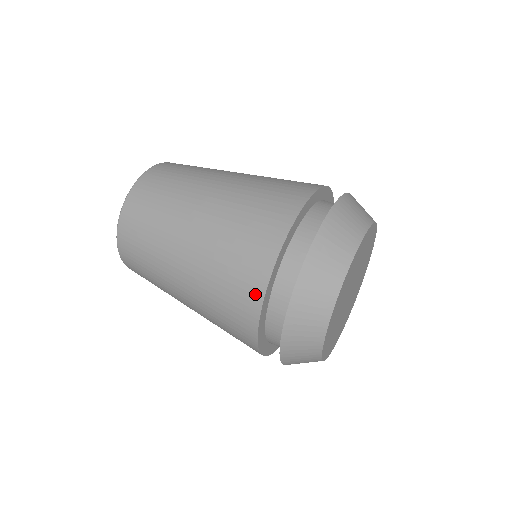
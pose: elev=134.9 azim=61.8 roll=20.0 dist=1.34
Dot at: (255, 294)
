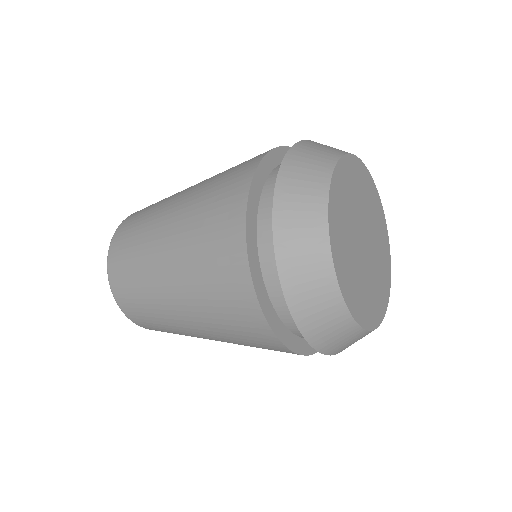
Dot at: (253, 163)
